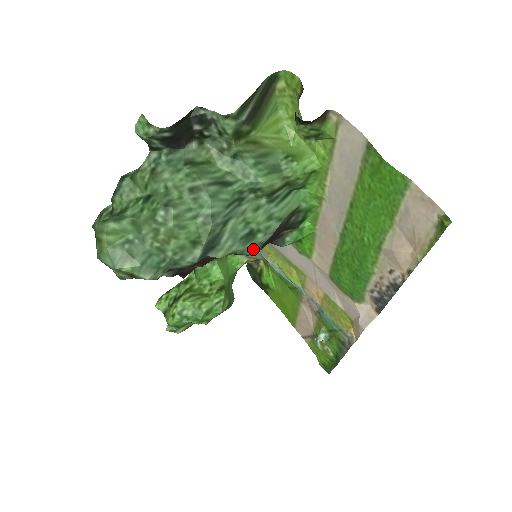
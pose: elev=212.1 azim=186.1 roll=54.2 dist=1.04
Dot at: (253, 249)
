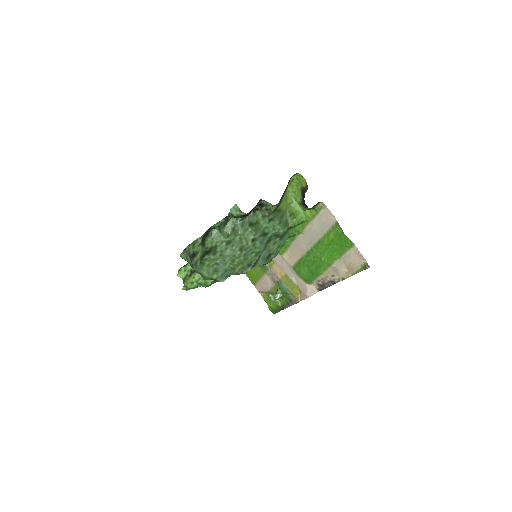
Dot at: (268, 262)
